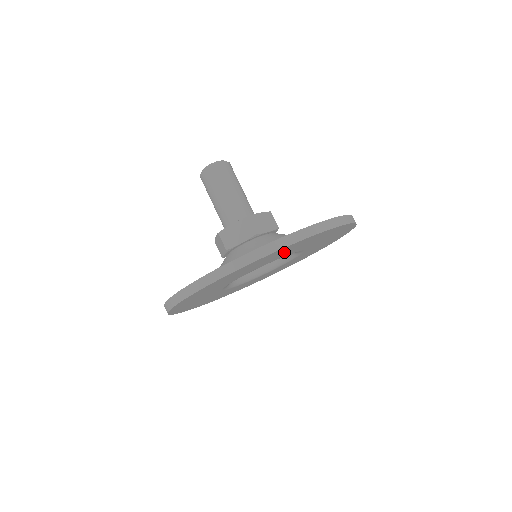
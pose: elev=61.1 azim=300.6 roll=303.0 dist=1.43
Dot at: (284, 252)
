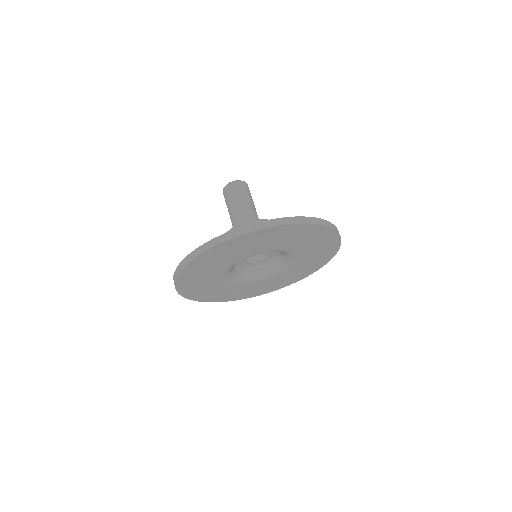
Dot at: (248, 245)
